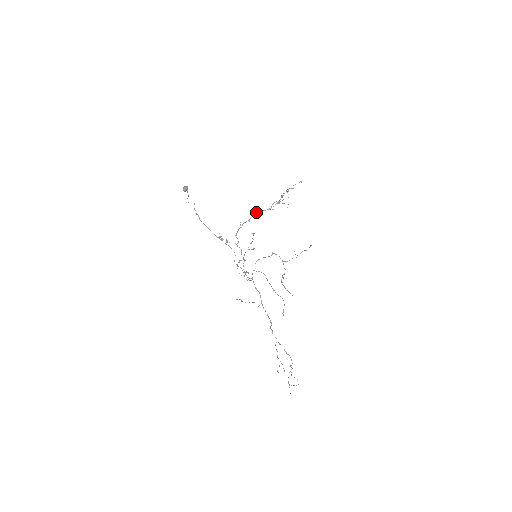
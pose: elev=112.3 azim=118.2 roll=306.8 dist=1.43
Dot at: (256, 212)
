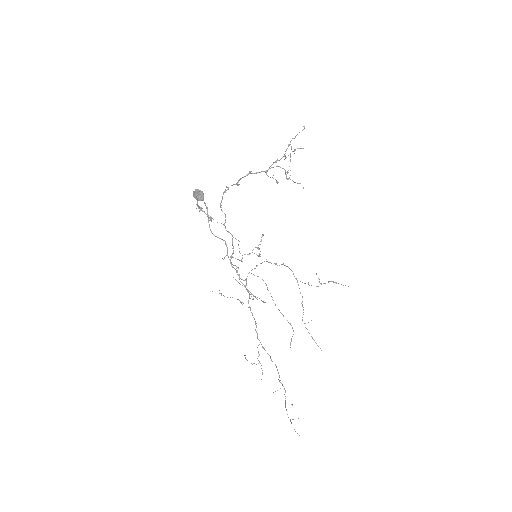
Dot at: occluded
